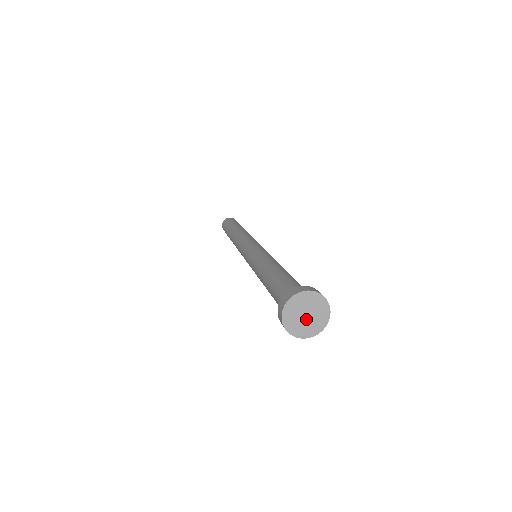
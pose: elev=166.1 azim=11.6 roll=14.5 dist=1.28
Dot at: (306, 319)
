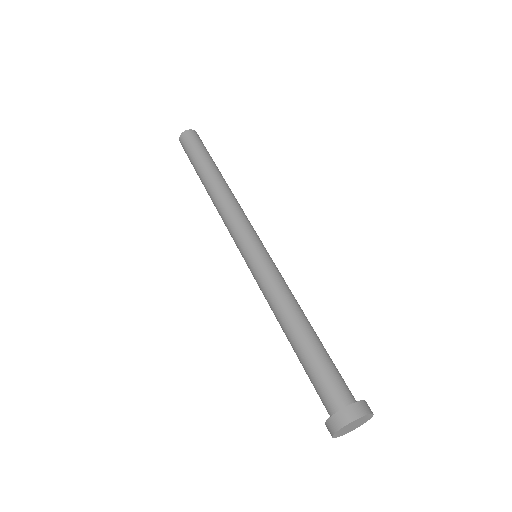
Dot at: (353, 427)
